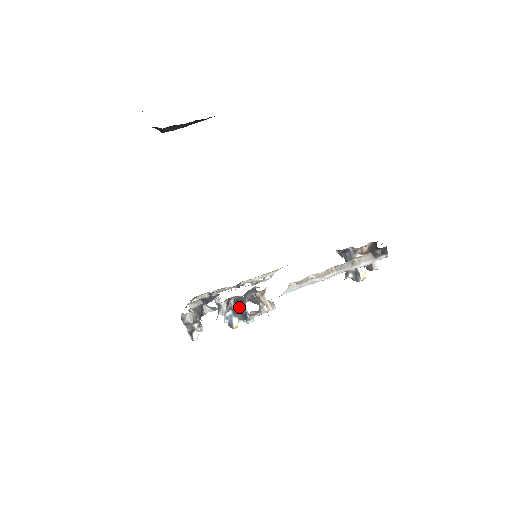
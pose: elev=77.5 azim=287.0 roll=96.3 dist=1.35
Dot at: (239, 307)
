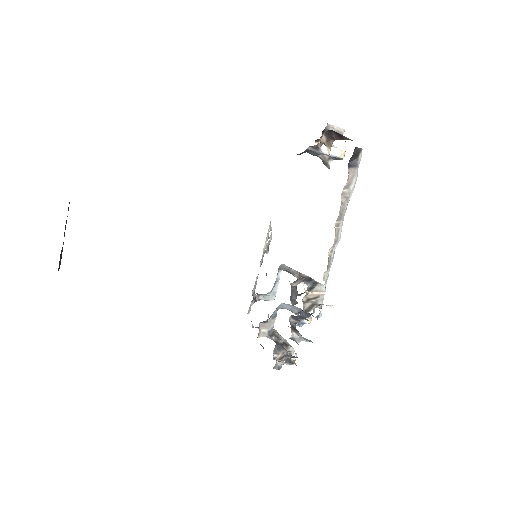
Dot at: (300, 315)
